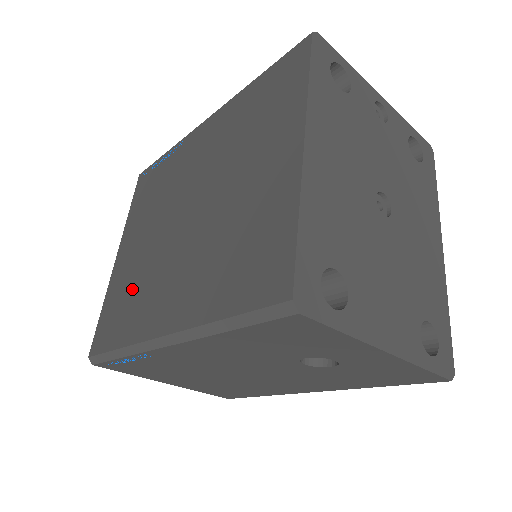
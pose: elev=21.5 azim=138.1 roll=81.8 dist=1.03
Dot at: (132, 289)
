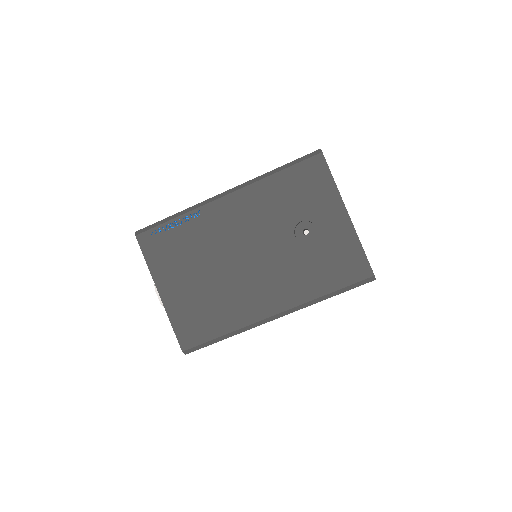
Dot at: occluded
